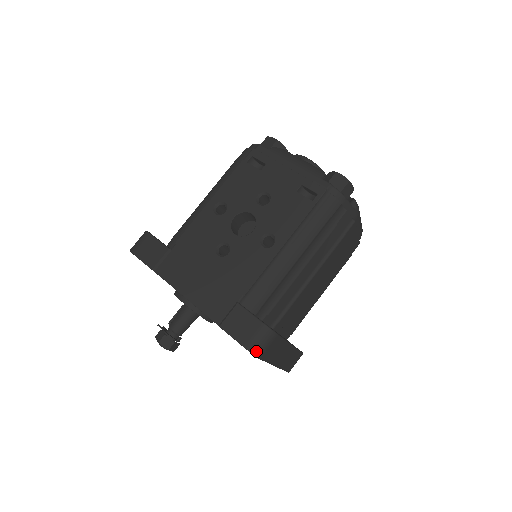
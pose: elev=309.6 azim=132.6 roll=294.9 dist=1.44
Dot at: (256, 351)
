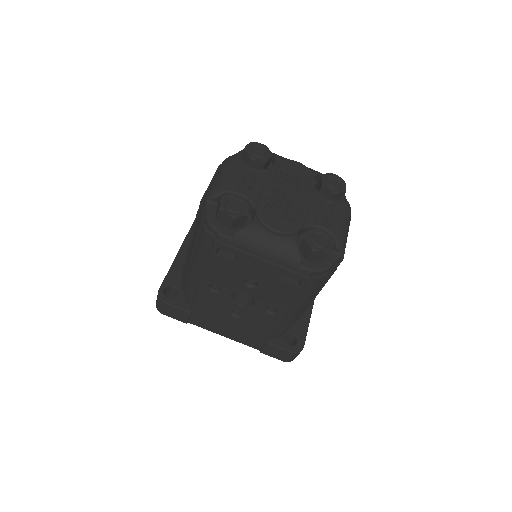
Dot at: occluded
